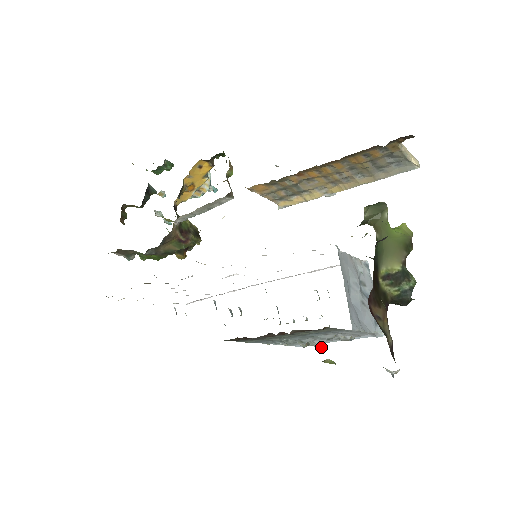
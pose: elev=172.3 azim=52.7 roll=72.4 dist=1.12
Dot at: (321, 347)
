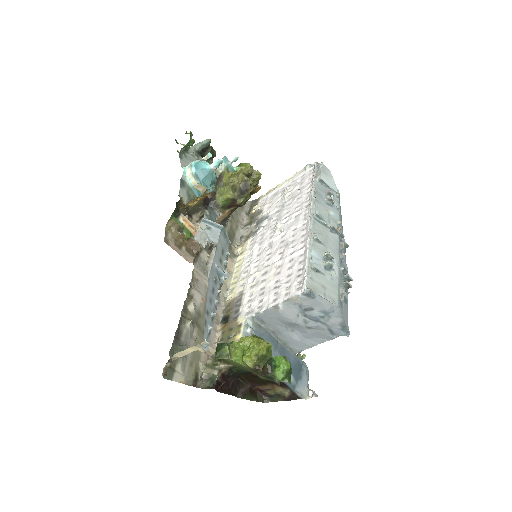
Dot at: occluded
